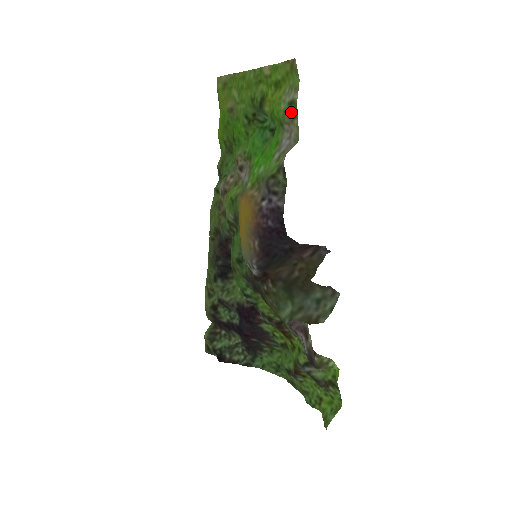
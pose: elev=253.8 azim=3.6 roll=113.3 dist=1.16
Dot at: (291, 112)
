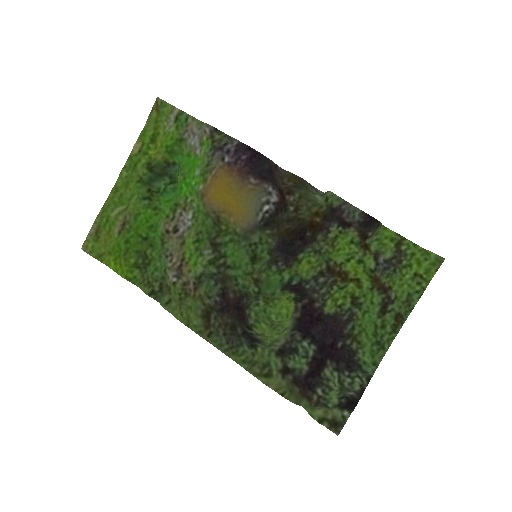
Dot at: (181, 123)
